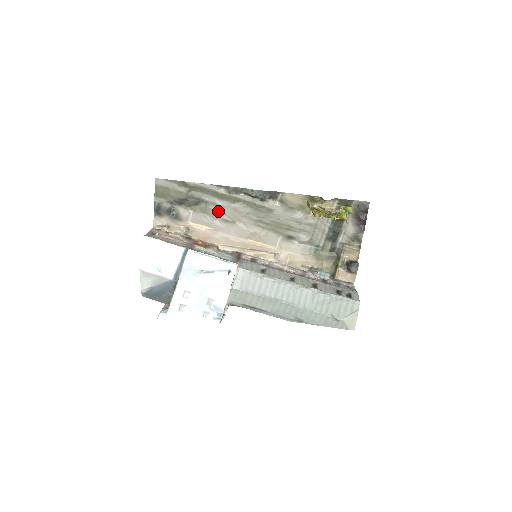
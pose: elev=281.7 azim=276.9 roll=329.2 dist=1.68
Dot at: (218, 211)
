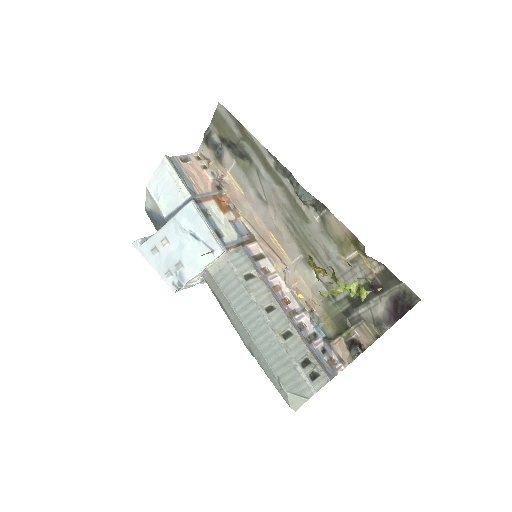
Dot at: (258, 180)
